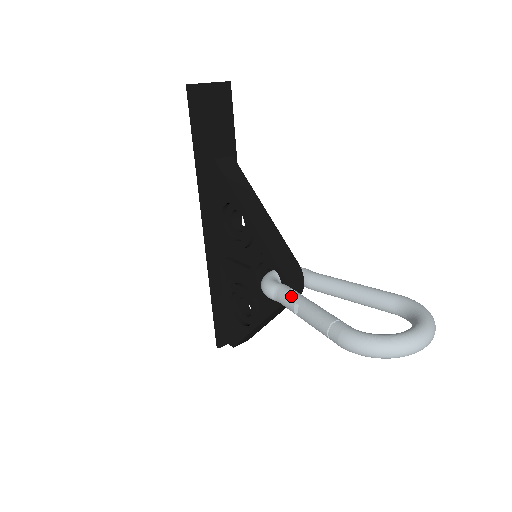
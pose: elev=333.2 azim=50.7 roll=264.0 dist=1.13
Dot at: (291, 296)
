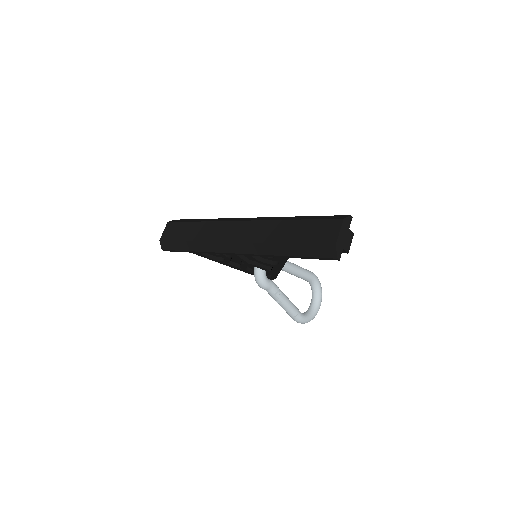
Dot at: (279, 296)
